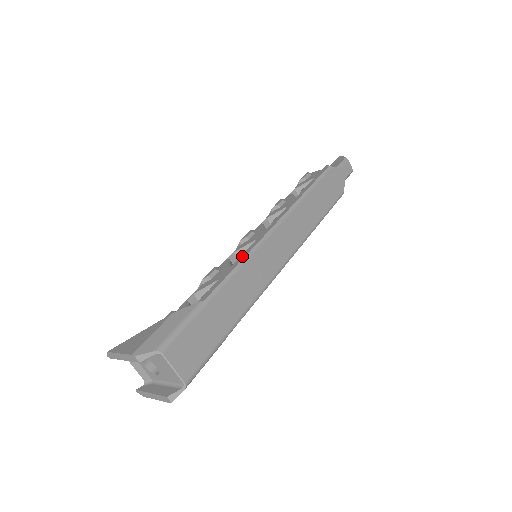
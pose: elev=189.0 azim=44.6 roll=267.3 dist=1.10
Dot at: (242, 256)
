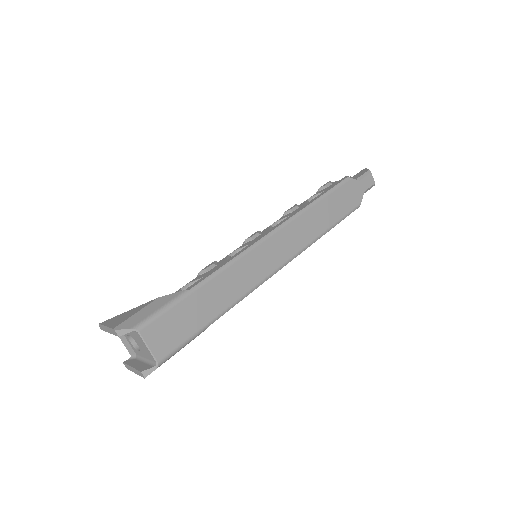
Dot at: (236, 254)
